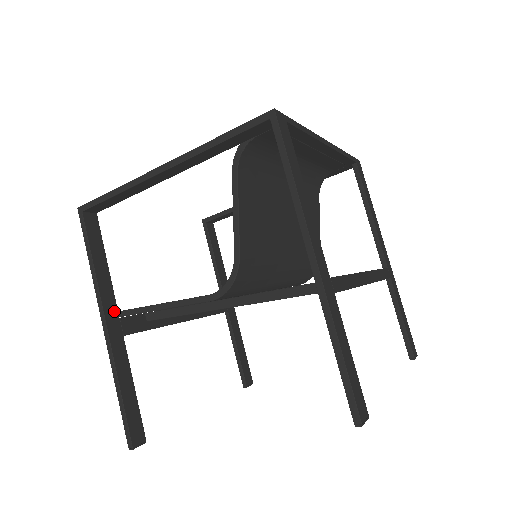
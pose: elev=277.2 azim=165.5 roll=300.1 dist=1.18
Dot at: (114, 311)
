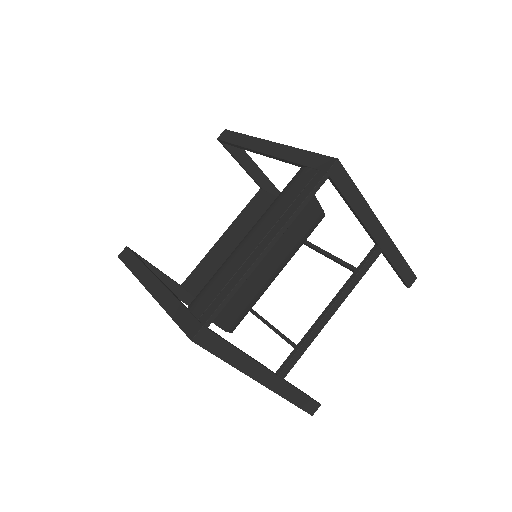
Dot at: (180, 289)
